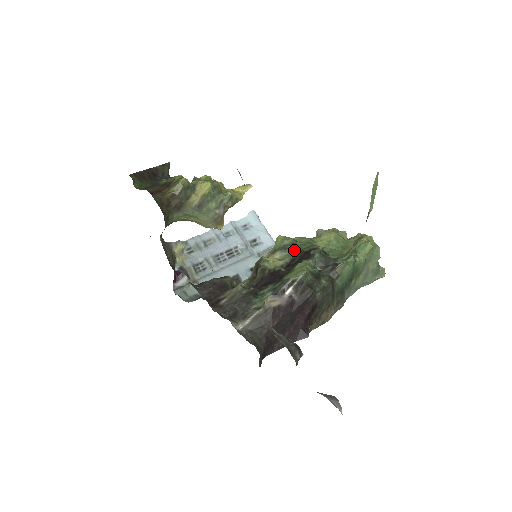
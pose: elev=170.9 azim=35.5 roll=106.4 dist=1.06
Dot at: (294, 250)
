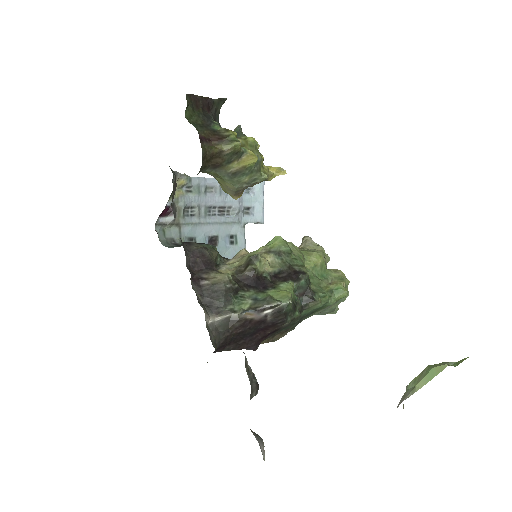
Dot at: (286, 261)
